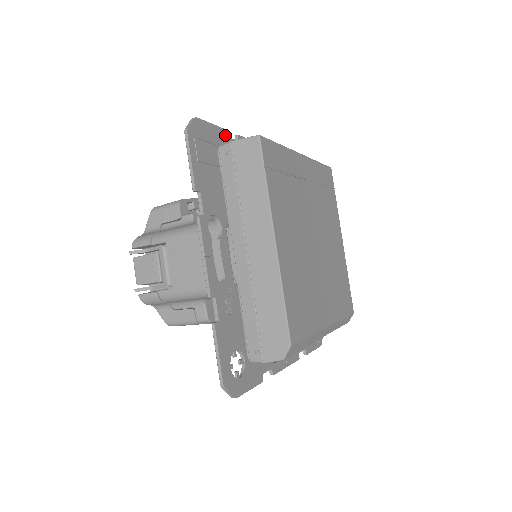
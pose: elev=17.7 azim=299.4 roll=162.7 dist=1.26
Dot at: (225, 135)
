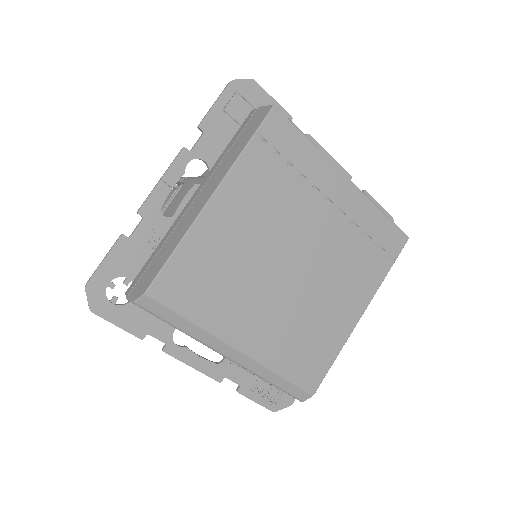
Dot at: occluded
